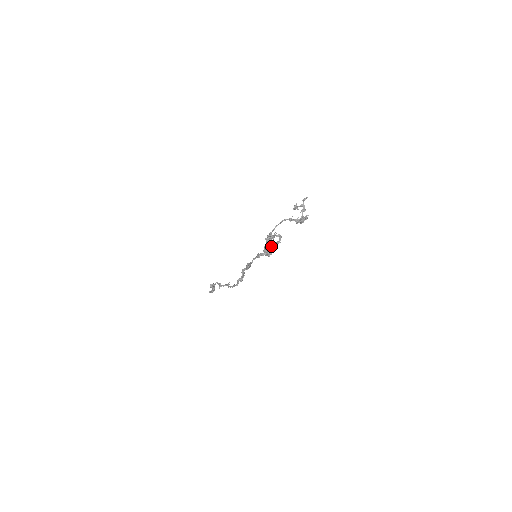
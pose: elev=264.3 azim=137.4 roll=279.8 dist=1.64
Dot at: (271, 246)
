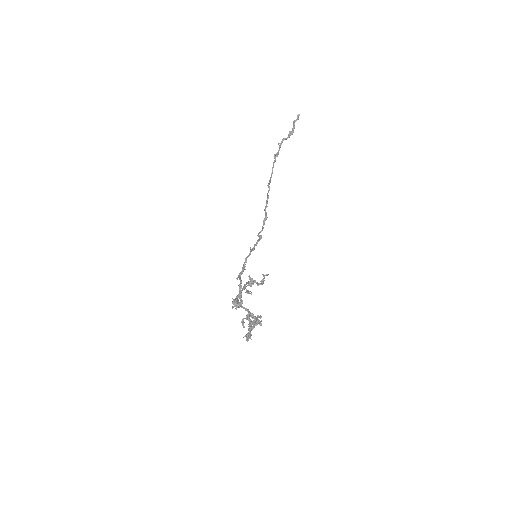
Dot at: occluded
